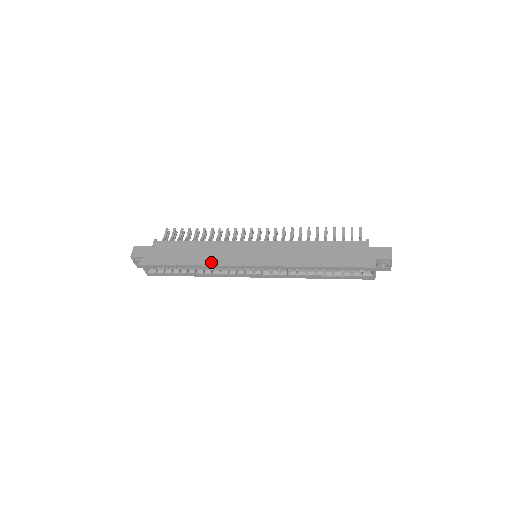
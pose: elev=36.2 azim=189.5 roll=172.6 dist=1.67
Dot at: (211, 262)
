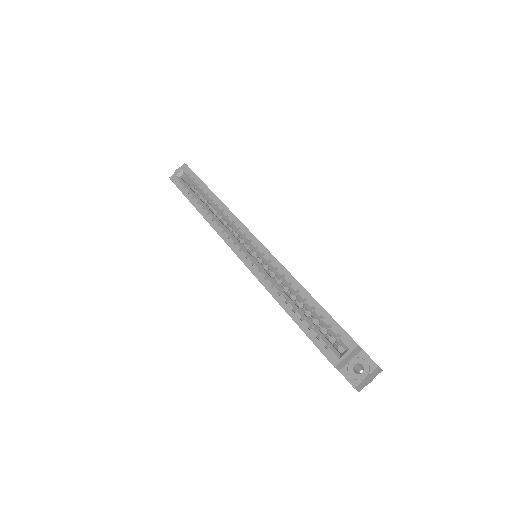
Dot at: occluded
